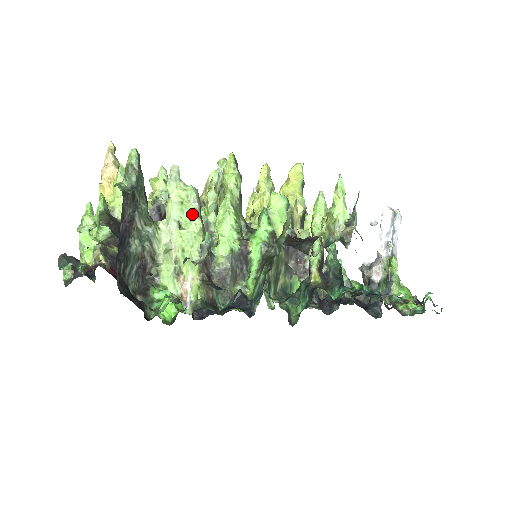
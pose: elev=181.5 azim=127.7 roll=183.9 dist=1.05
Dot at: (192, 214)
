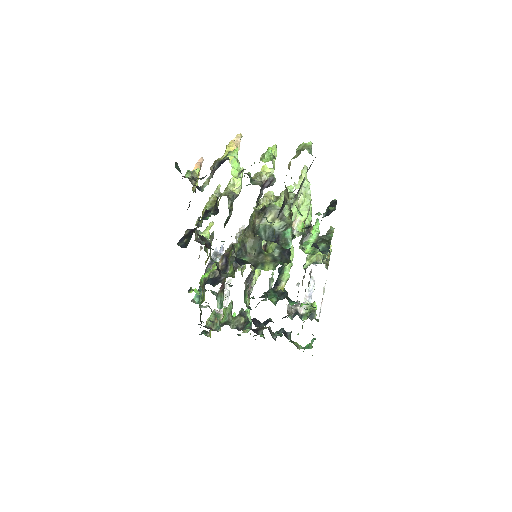
Dot at: (309, 191)
